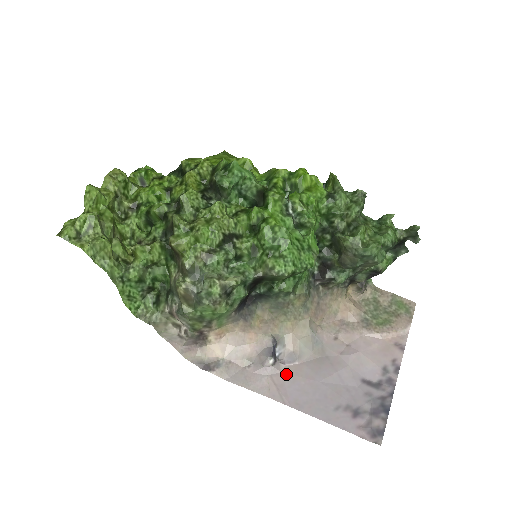
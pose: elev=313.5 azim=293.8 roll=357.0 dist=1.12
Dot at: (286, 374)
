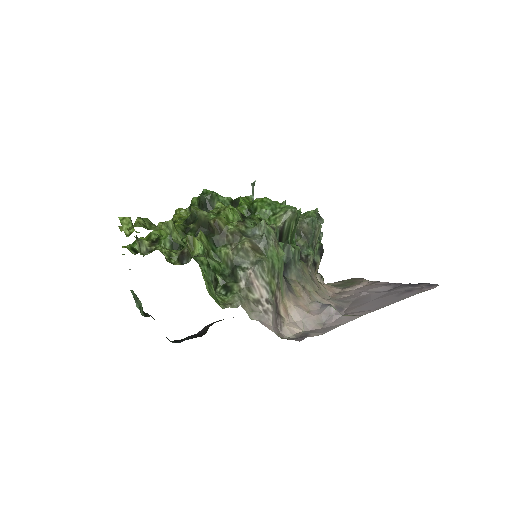
Dot at: (350, 311)
